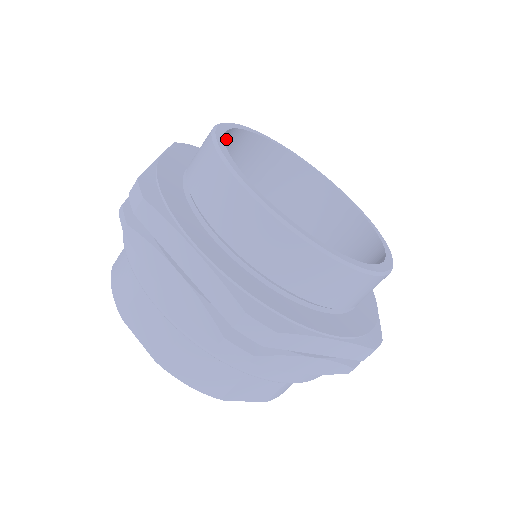
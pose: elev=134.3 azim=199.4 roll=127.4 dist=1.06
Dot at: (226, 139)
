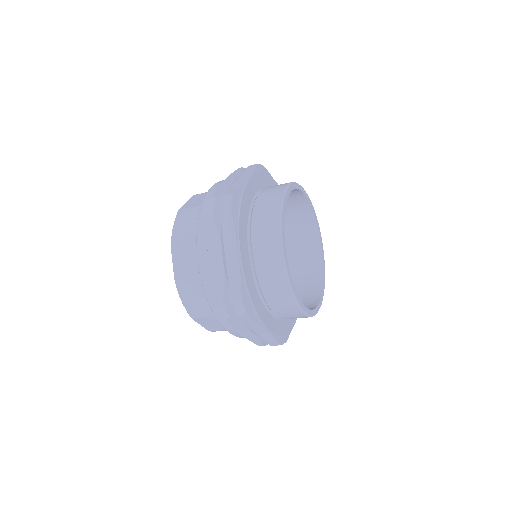
Dot at: (306, 214)
